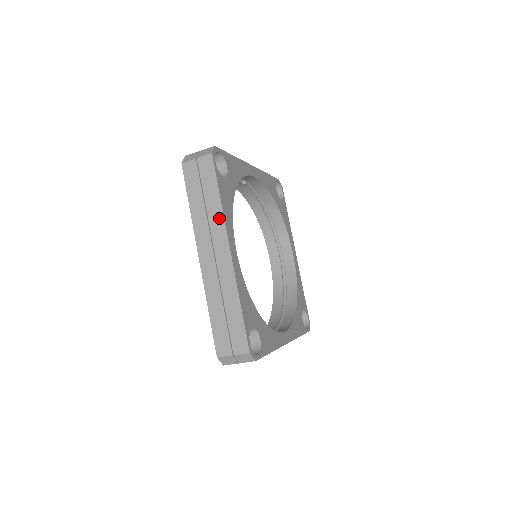
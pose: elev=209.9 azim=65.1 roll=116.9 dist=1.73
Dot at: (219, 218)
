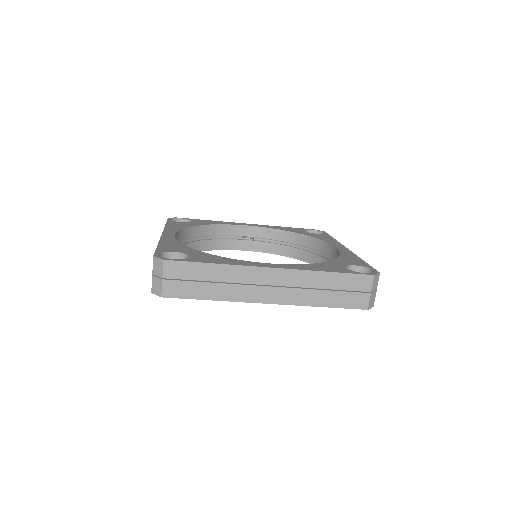
Dot at: occluded
